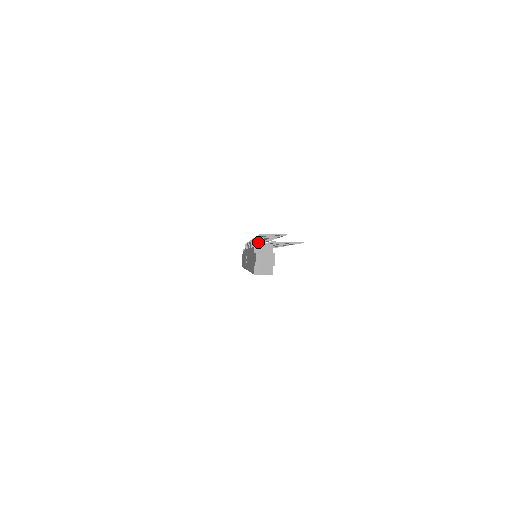
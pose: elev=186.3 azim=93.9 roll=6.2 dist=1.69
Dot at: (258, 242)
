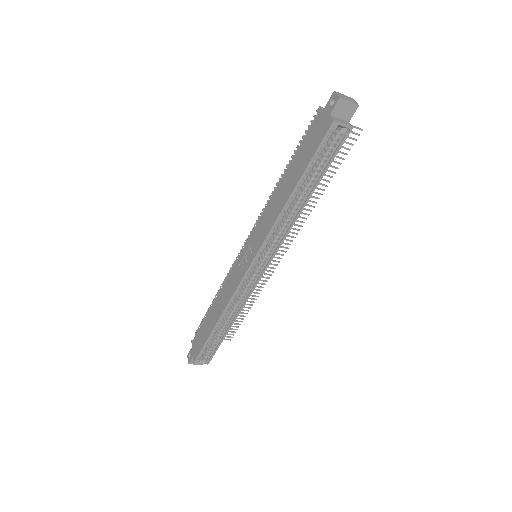
Dot at: occluded
